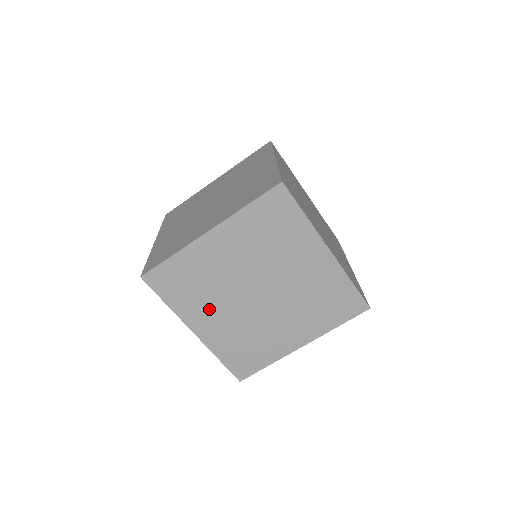
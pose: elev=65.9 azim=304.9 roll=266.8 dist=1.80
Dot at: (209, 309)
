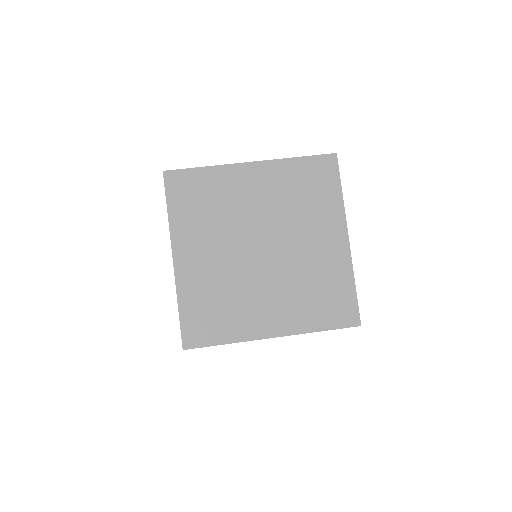
Dot at: (205, 240)
